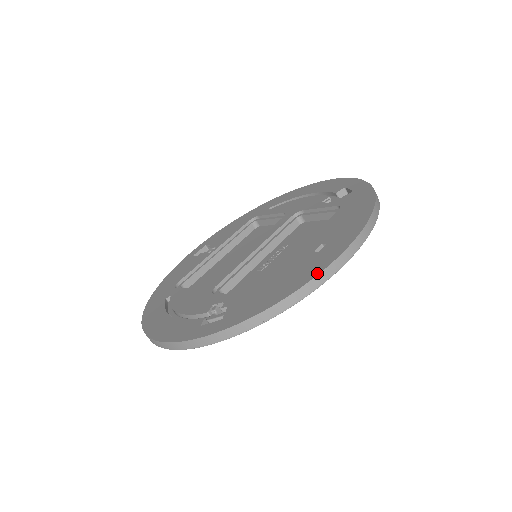
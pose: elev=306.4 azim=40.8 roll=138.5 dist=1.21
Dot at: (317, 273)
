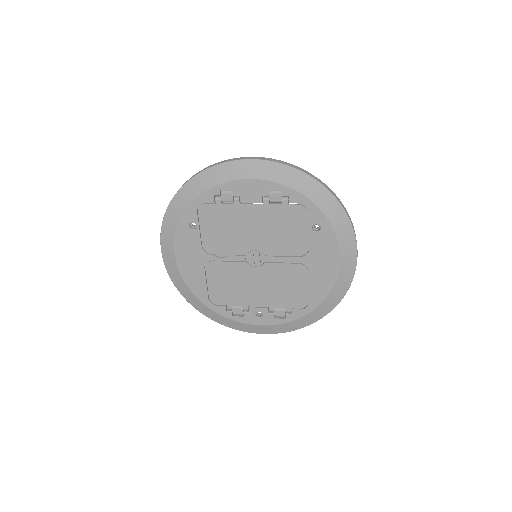
Dot at: occluded
